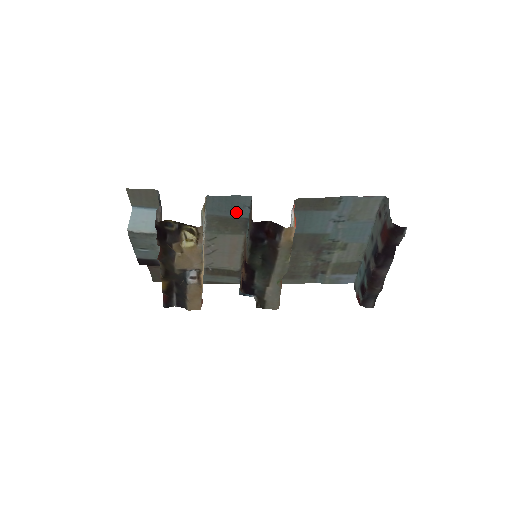
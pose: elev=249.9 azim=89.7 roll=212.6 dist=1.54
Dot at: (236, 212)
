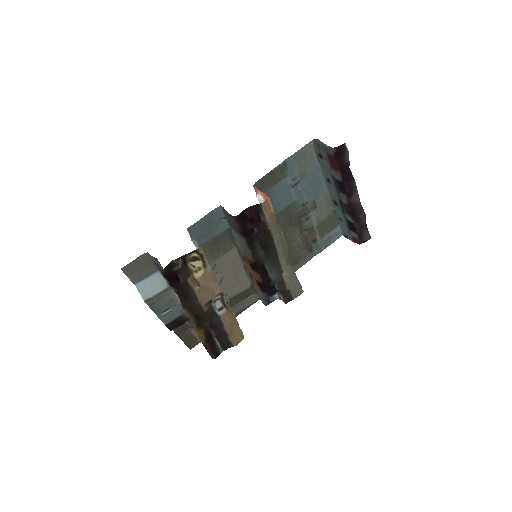
Dot at: (217, 229)
